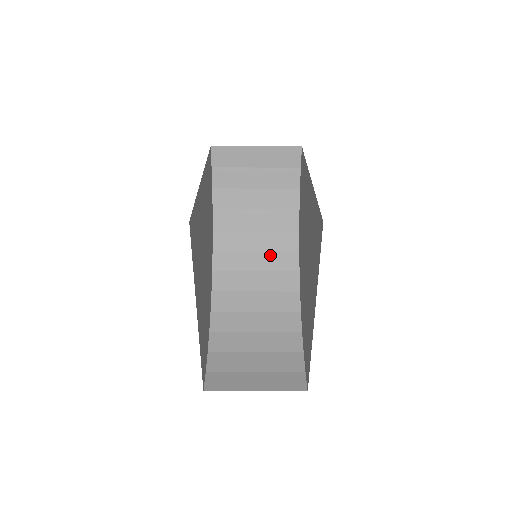
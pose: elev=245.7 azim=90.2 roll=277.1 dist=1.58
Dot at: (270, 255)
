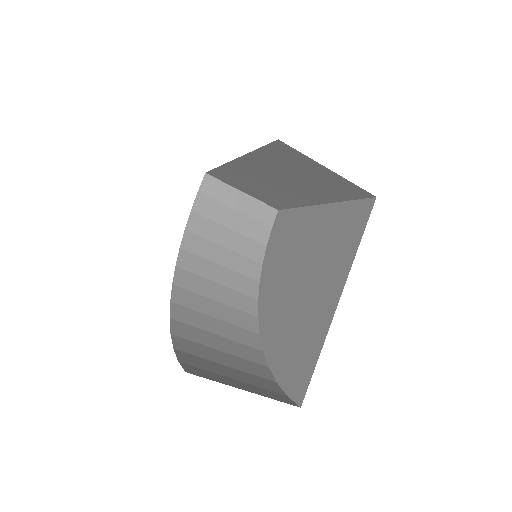
Dot at: (232, 293)
